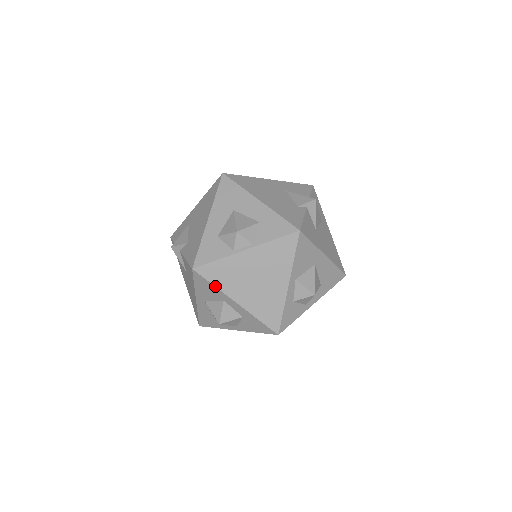
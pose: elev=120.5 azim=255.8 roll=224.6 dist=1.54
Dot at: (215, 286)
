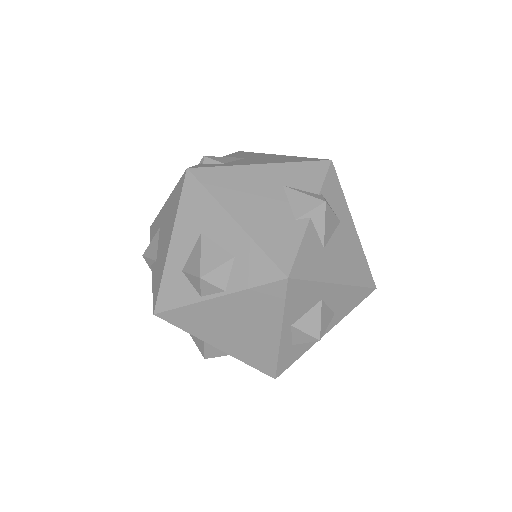
Dot at: occluded
